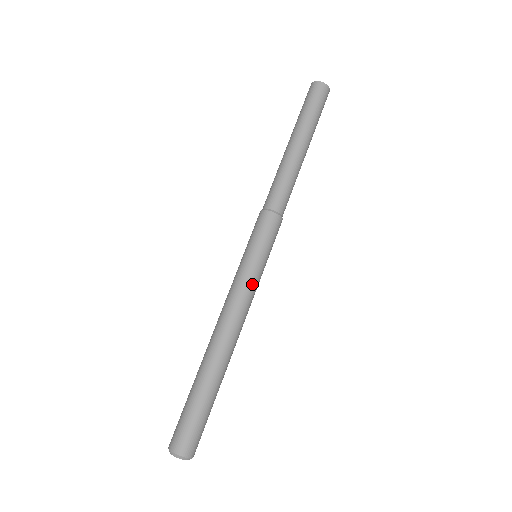
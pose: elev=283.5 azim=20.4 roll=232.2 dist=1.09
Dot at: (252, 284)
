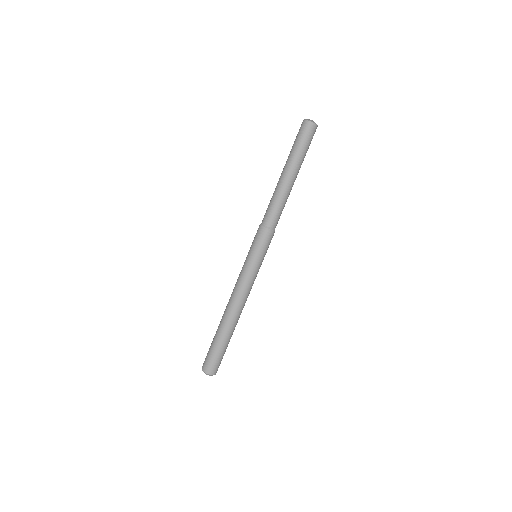
Dot at: (246, 275)
